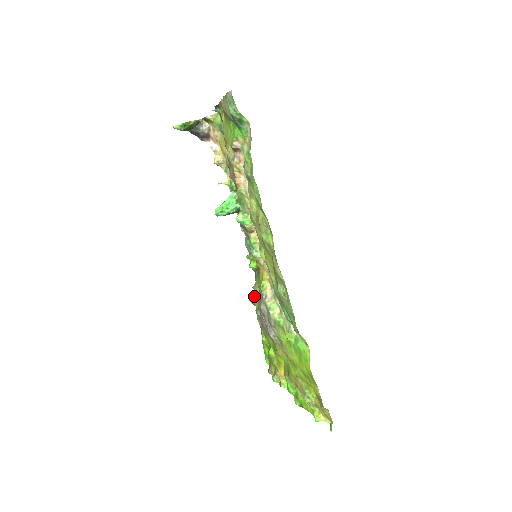
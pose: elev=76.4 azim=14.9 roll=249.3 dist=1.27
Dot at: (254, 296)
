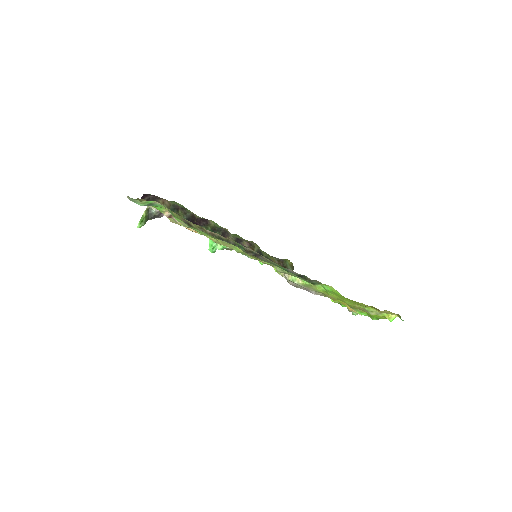
Dot at: occluded
